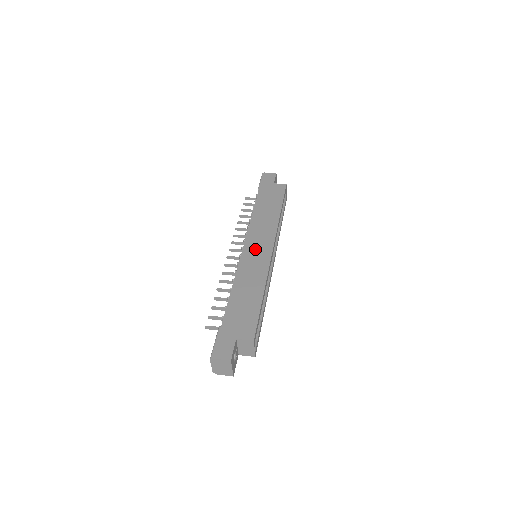
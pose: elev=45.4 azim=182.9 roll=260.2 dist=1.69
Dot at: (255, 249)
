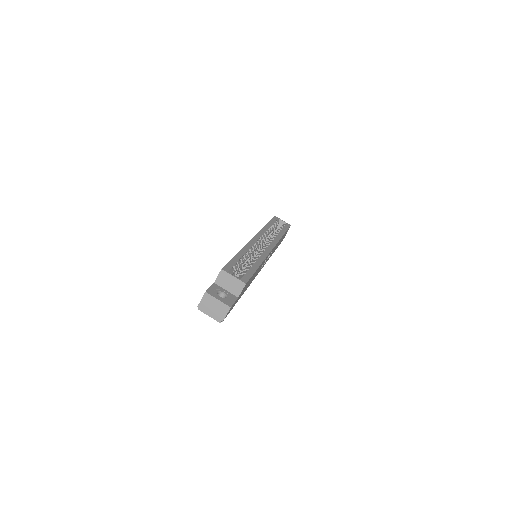
Dot at: occluded
